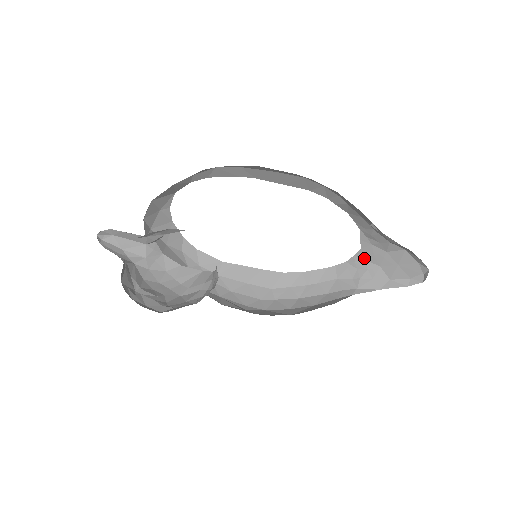
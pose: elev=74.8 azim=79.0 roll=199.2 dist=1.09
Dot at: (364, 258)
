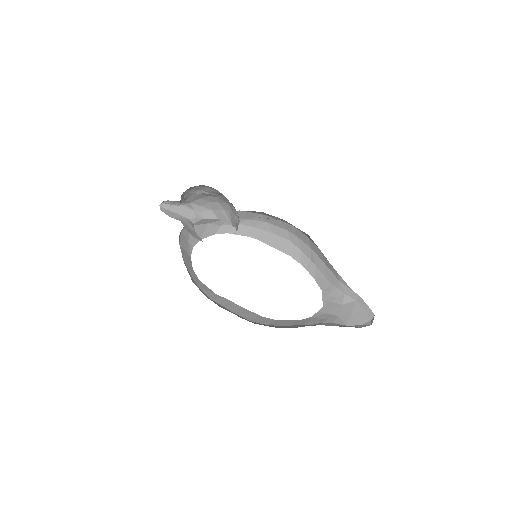
Dot at: (325, 312)
